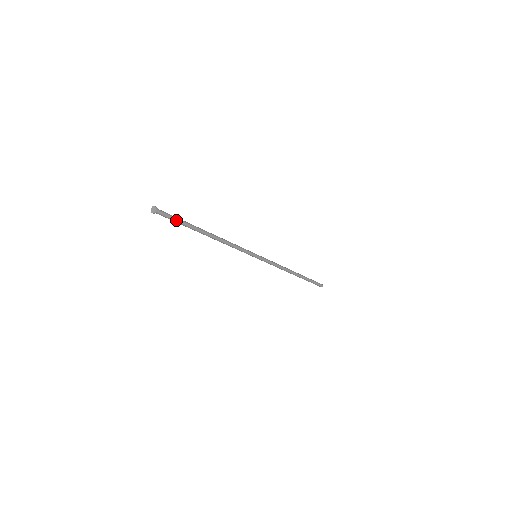
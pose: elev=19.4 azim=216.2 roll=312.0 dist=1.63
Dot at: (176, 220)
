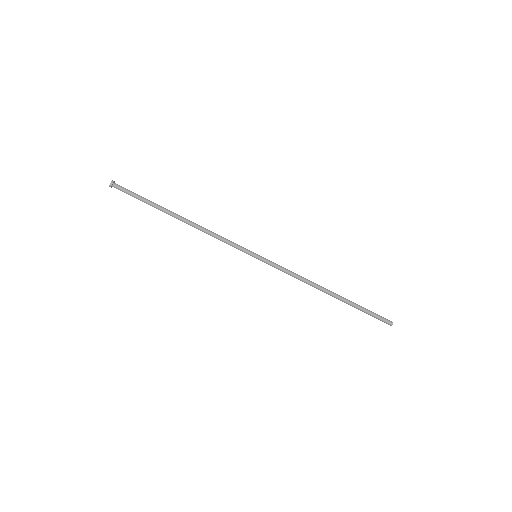
Dot at: (137, 196)
